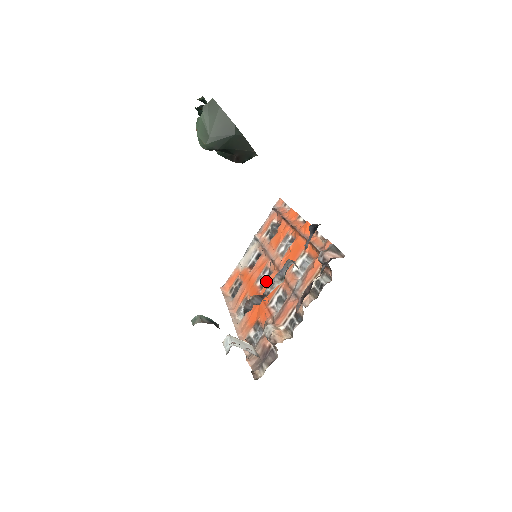
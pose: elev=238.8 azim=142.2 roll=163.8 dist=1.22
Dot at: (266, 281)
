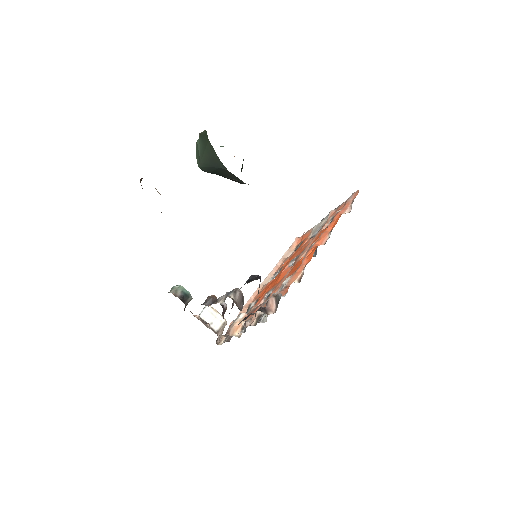
Dot at: occluded
